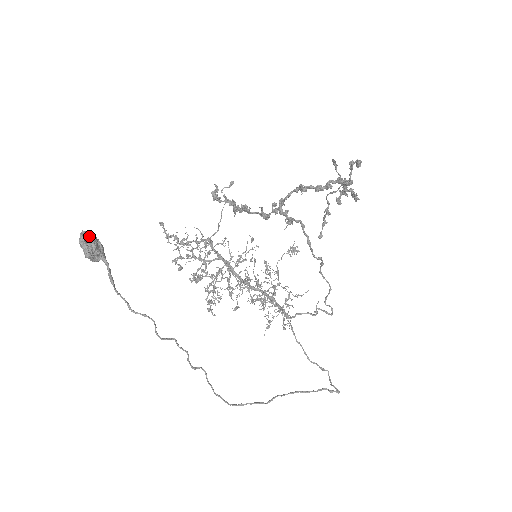
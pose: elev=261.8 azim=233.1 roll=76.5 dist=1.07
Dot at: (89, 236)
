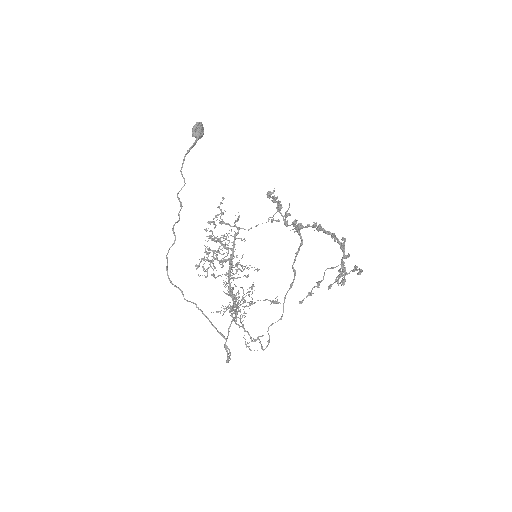
Dot at: occluded
